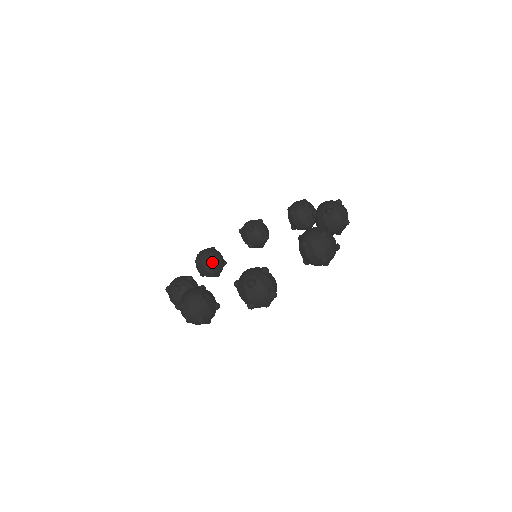
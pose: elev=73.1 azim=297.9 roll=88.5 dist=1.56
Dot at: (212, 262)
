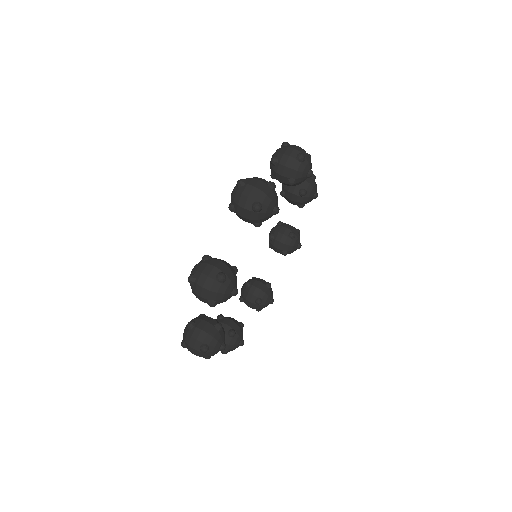
Dot at: (225, 322)
